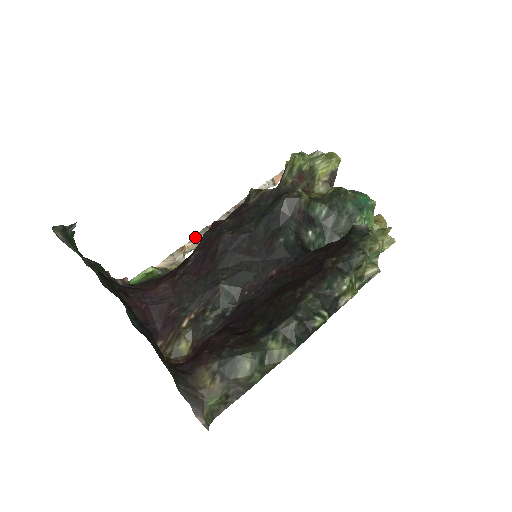
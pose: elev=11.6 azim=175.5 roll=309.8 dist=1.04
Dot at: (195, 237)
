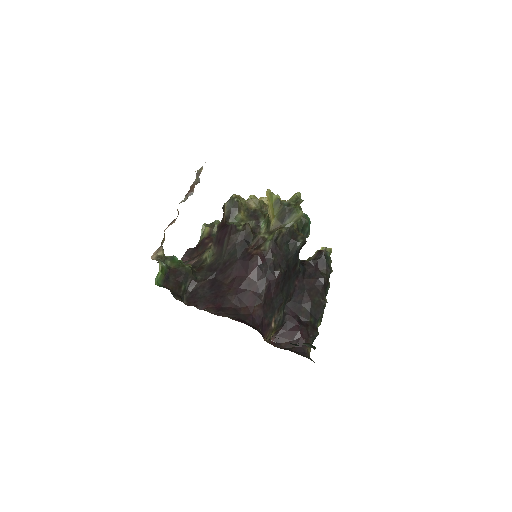
Dot at: (171, 223)
